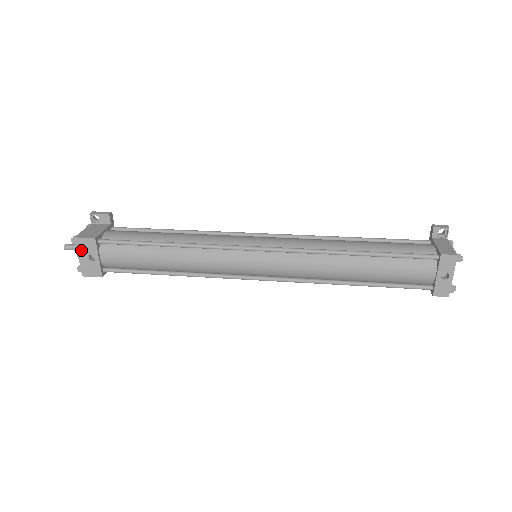
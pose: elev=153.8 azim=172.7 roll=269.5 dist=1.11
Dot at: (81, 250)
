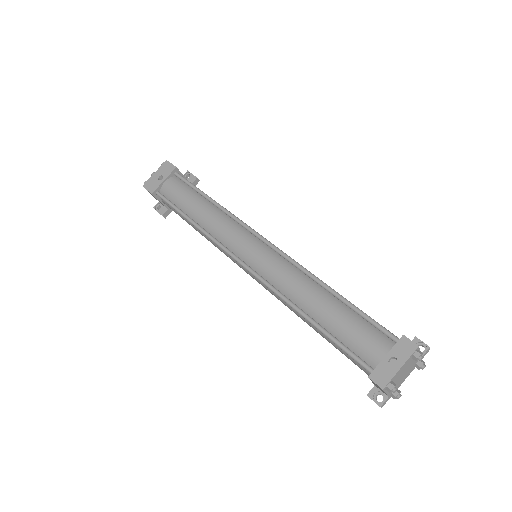
Dot at: (161, 170)
